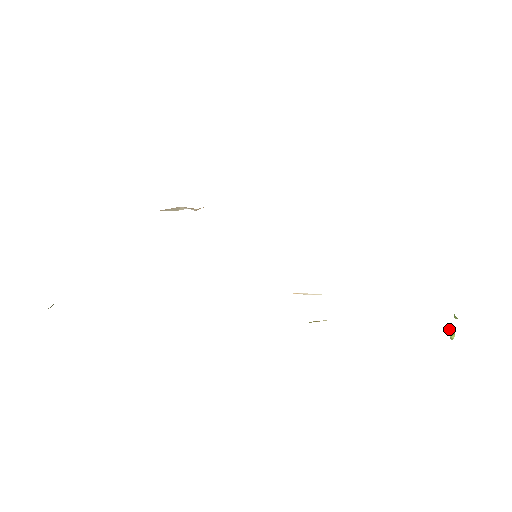
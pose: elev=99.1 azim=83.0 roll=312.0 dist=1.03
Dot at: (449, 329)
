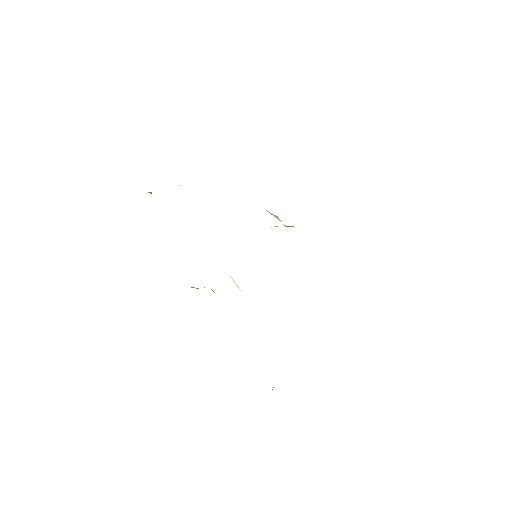
Dot at: occluded
